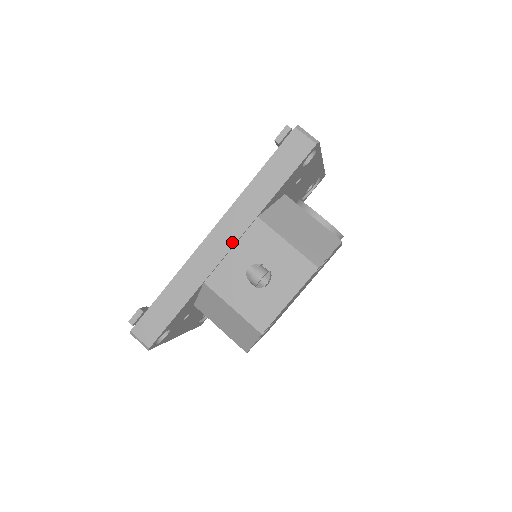
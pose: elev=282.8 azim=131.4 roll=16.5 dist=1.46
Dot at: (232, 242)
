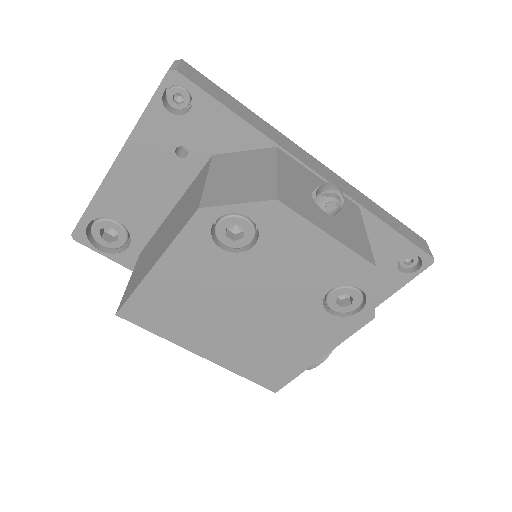
Dot at: (328, 179)
